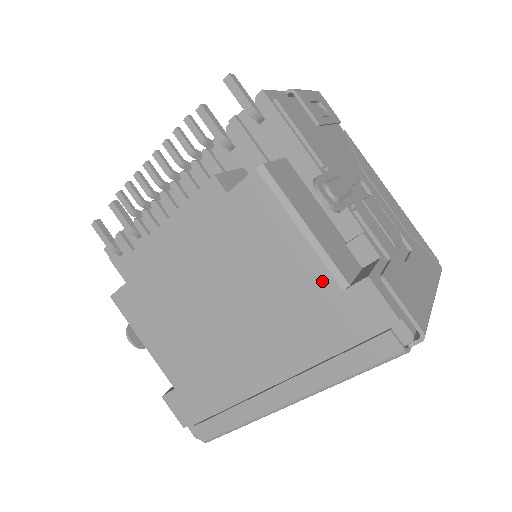
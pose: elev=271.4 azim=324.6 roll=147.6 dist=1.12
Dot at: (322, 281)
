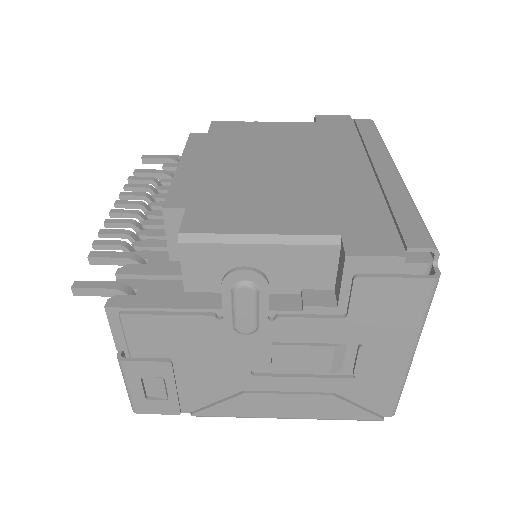
Dot at: (303, 125)
